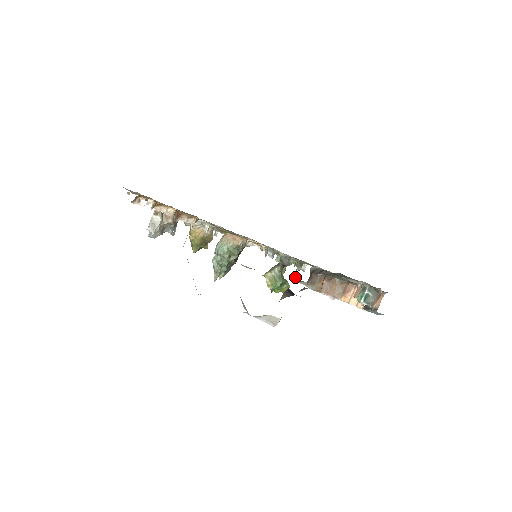
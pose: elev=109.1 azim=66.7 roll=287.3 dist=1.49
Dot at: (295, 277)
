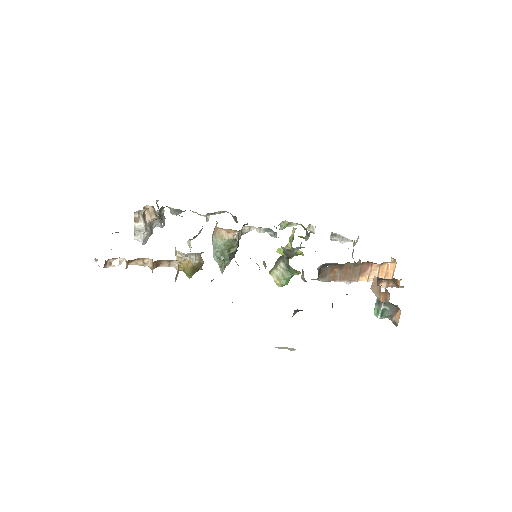
Dot at: (303, 277)
